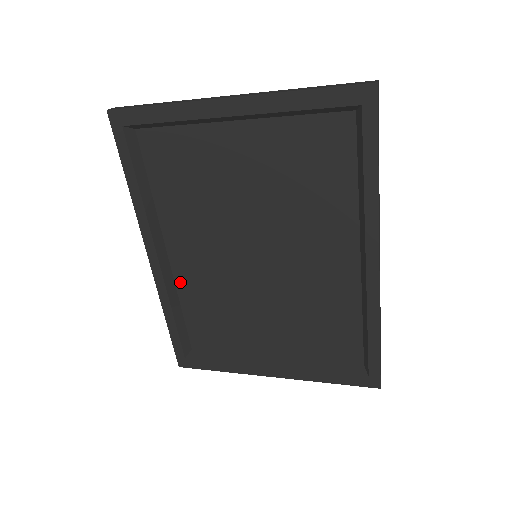
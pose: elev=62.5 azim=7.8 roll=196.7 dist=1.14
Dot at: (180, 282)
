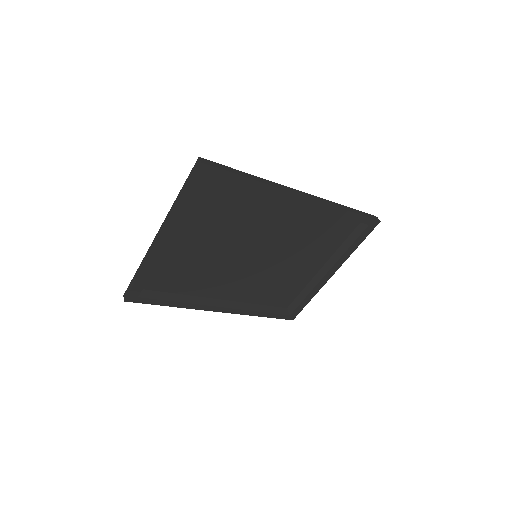
Dot at: (244, 299)
